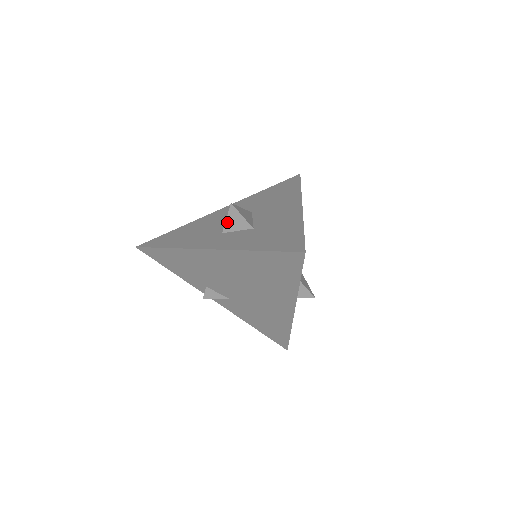
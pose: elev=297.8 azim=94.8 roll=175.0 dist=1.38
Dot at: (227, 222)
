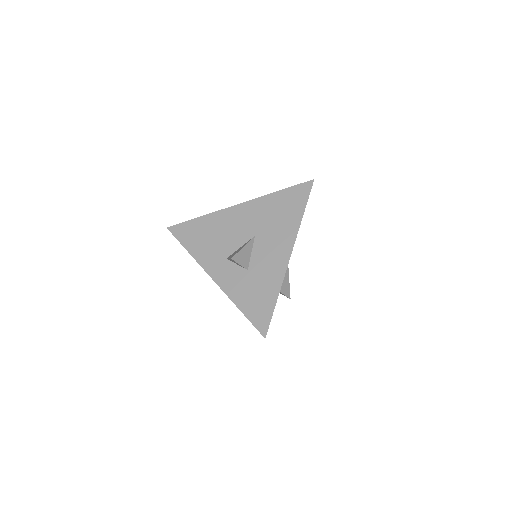
Dot at: (229, 259)
